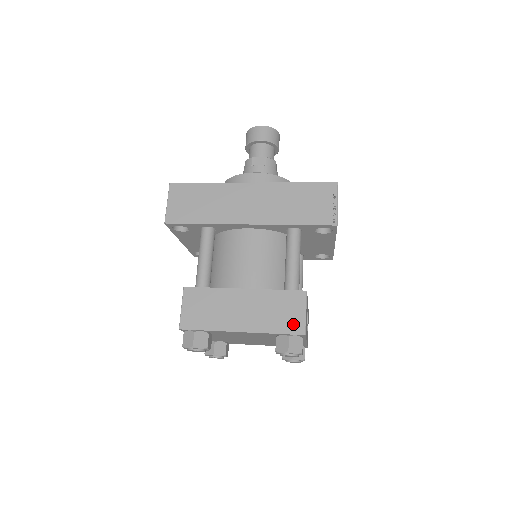
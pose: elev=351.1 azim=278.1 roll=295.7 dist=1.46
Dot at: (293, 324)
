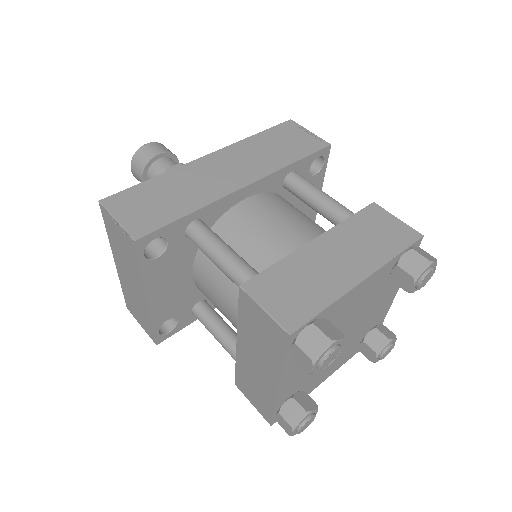
Dot at: (401, 235)
